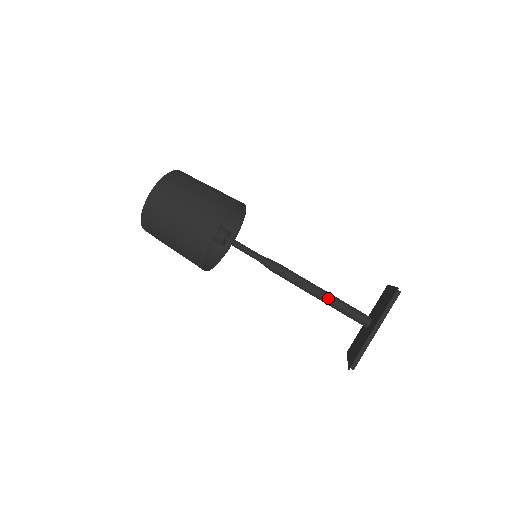
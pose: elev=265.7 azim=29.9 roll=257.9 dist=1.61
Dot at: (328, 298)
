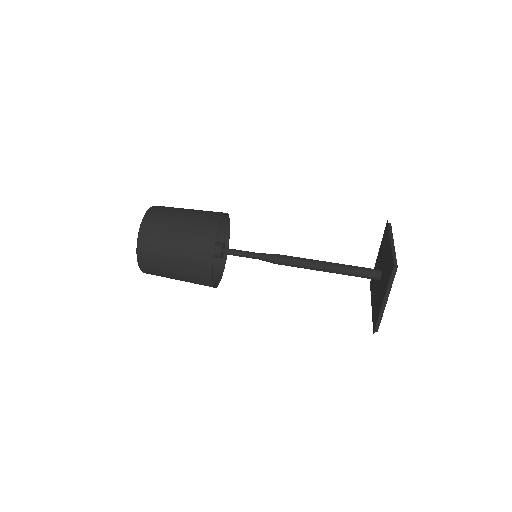
Dot at: (335, 271)
